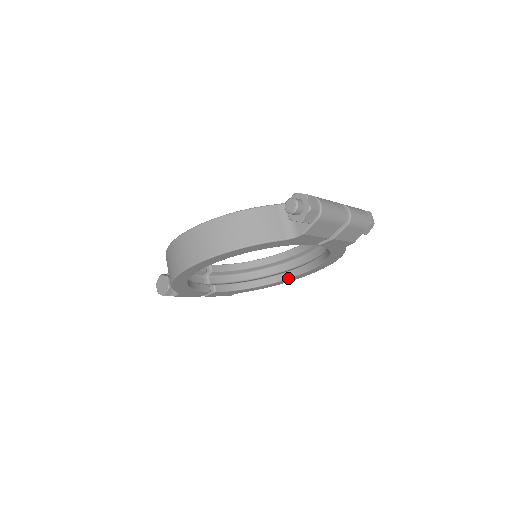
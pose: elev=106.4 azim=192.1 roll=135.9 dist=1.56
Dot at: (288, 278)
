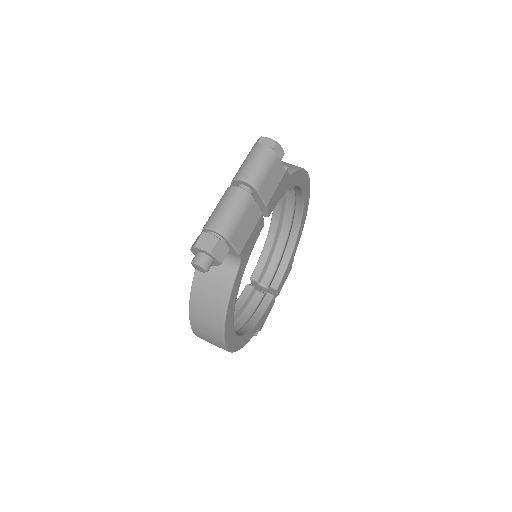
Dot at: (302, 214)
